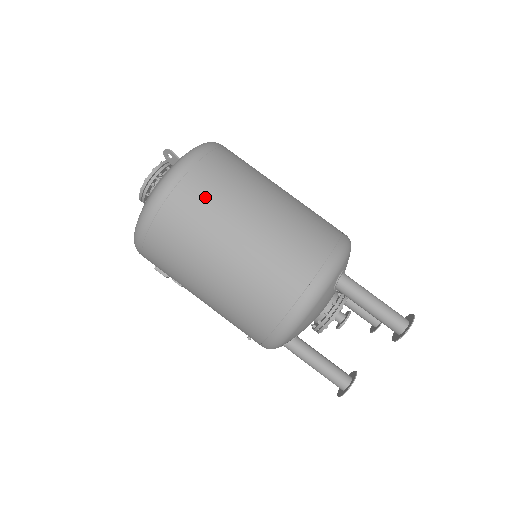
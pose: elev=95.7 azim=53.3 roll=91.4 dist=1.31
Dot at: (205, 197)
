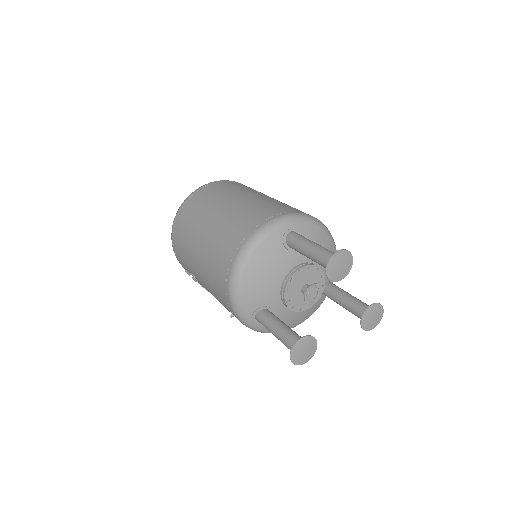
Dot at: (207, 196)
